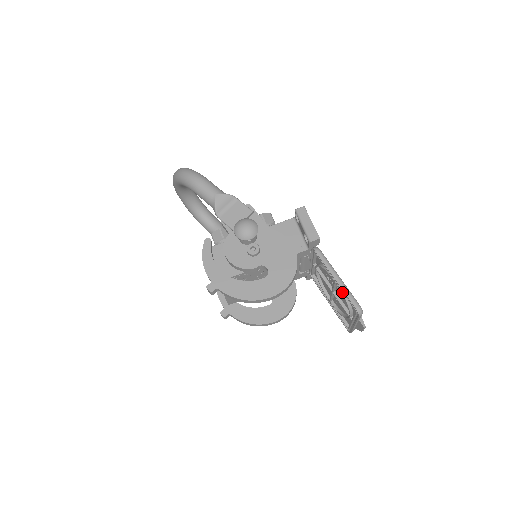
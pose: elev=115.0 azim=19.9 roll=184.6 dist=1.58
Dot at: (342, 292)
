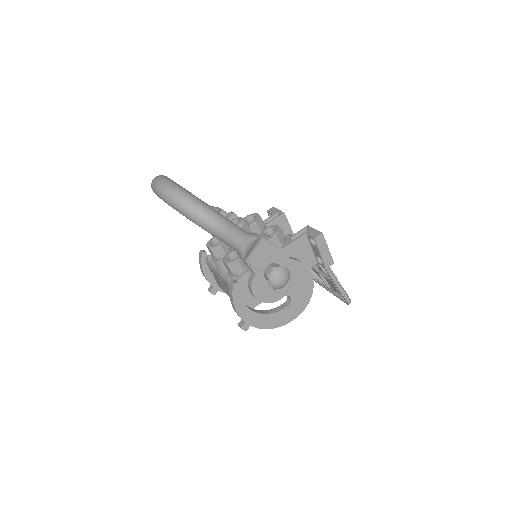
Dot at: (336, 288)
